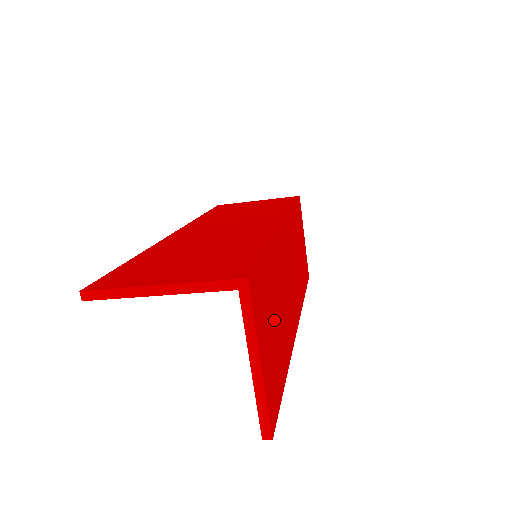
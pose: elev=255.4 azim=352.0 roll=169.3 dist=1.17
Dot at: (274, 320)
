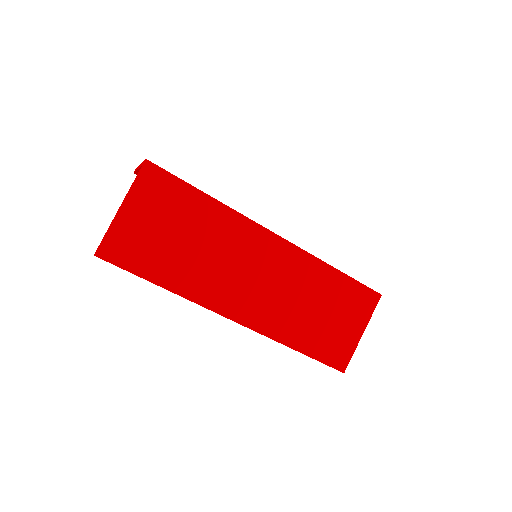
Dot at: (174, 232)
